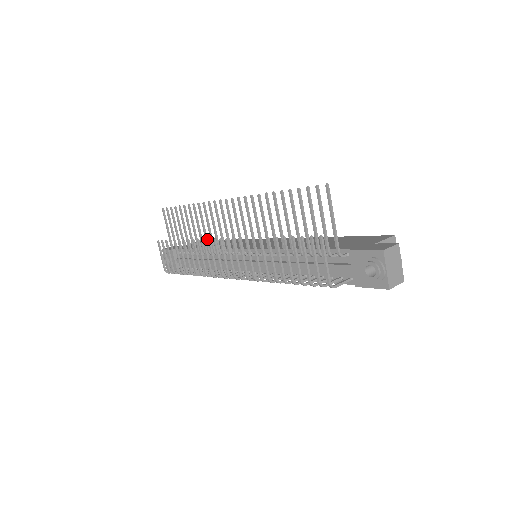
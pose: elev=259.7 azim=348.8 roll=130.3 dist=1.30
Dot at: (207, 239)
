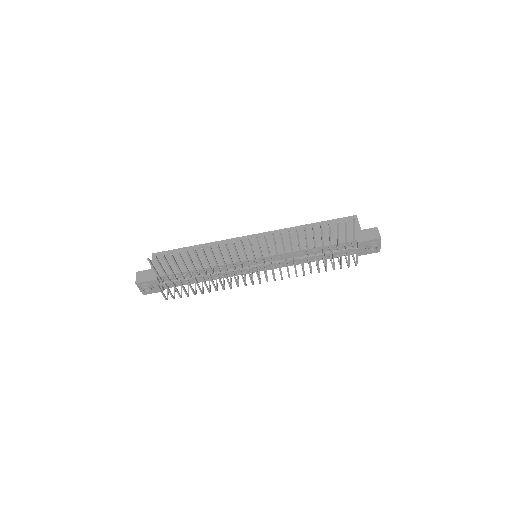
Dot at: occluded
